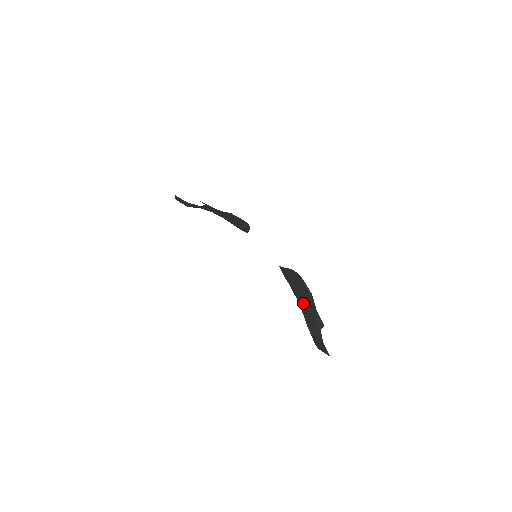
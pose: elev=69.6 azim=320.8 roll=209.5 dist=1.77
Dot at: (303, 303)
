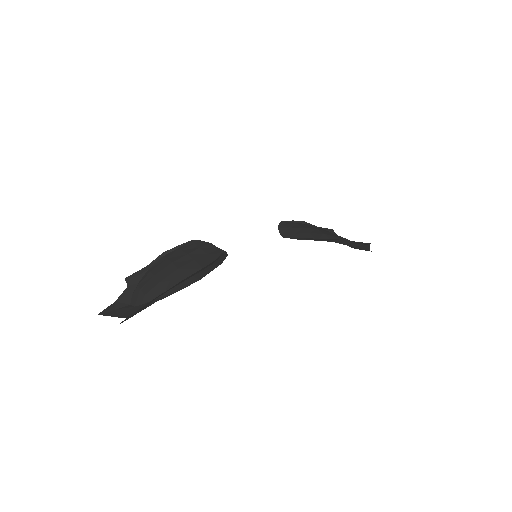
Dot at: (333, 238)
